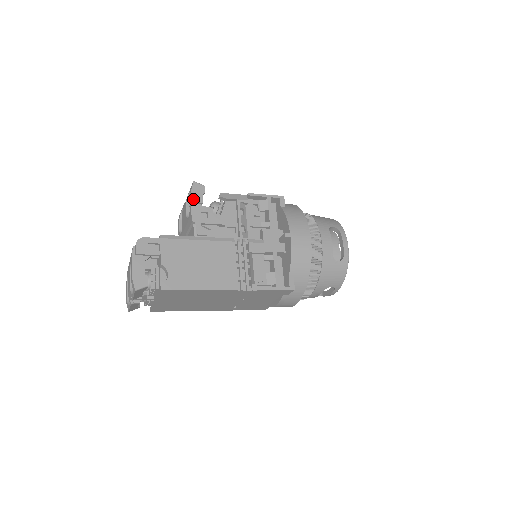
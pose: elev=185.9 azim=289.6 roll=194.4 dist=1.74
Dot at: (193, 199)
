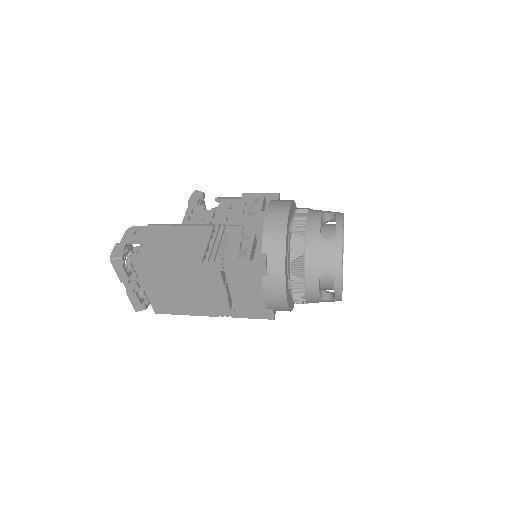
Dot at: (189, 201)
